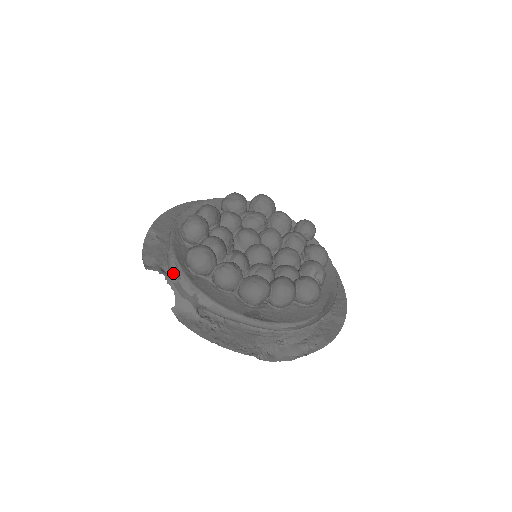
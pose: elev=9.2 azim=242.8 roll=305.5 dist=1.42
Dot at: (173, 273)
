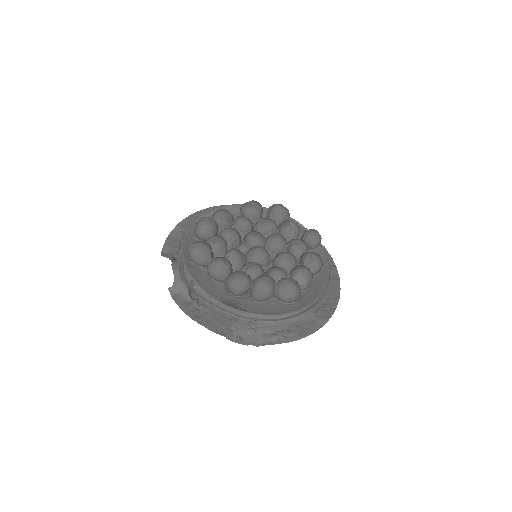
Dot at: (177, 261)
